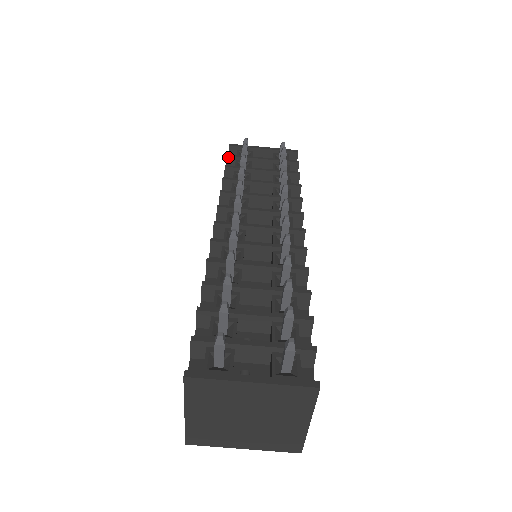
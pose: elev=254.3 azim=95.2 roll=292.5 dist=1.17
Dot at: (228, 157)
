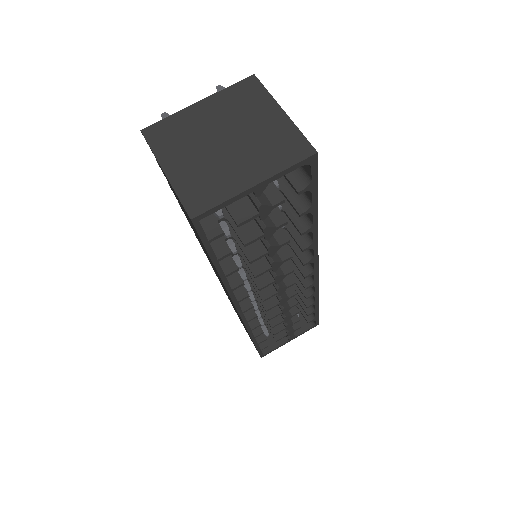
Dot at: occluded
